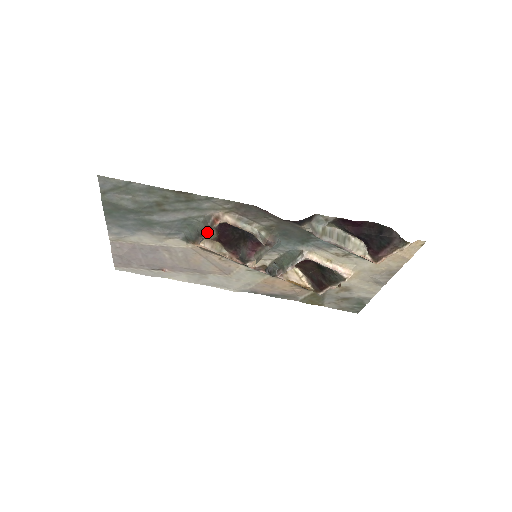
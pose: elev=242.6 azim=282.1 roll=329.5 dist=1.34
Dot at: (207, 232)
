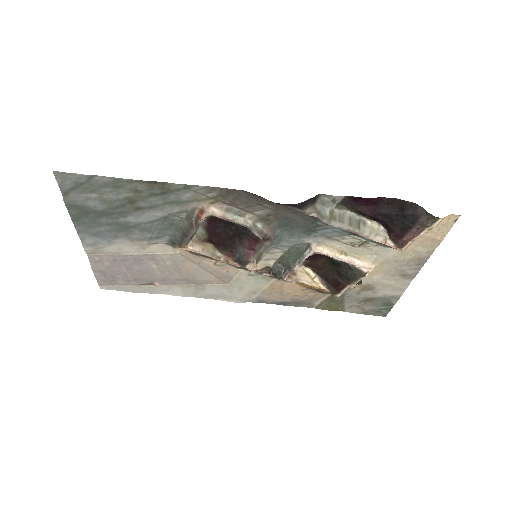
Dot at: (192, 230)
